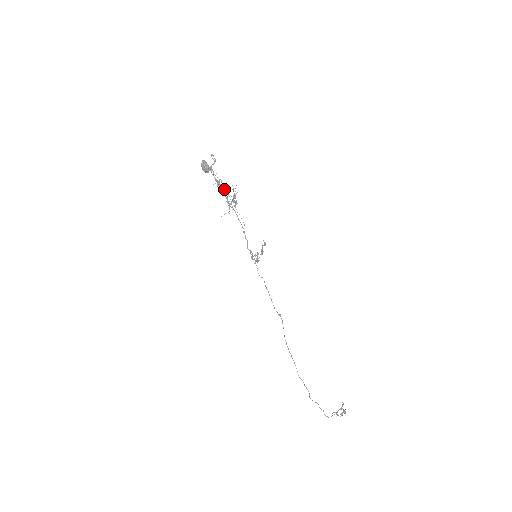
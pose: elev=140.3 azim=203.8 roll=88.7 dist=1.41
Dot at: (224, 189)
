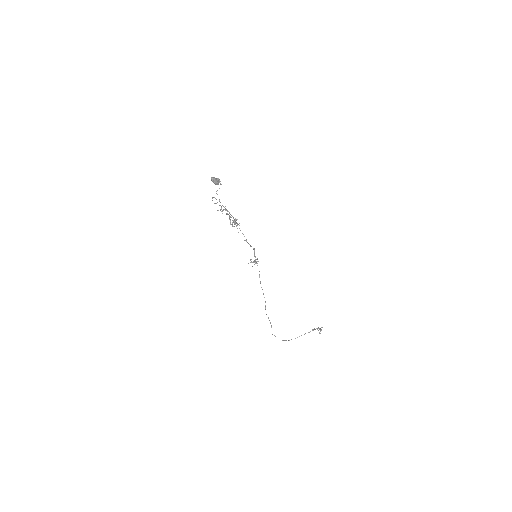
Dot at: (226, 214)
